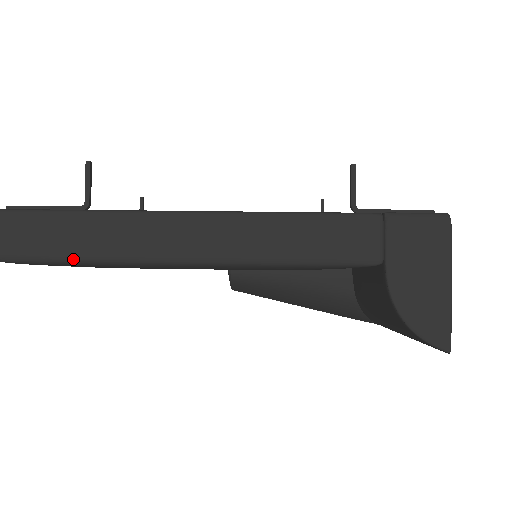
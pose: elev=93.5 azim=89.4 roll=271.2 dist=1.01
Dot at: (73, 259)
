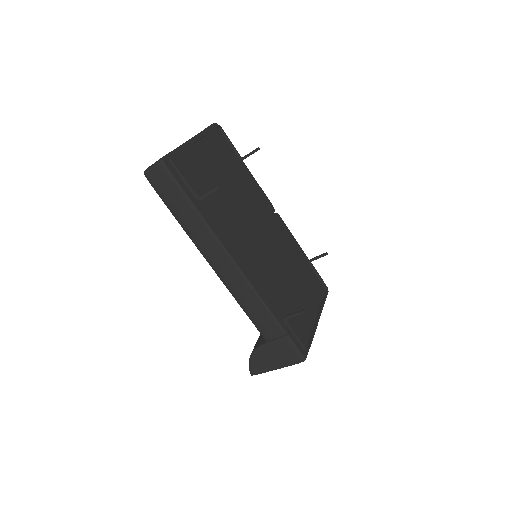
Dot at: (172, 212)
